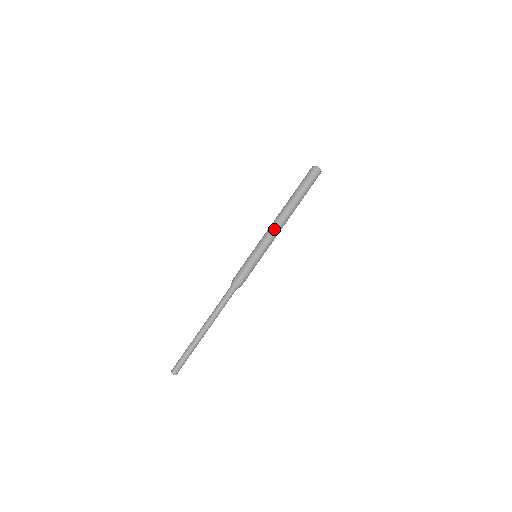
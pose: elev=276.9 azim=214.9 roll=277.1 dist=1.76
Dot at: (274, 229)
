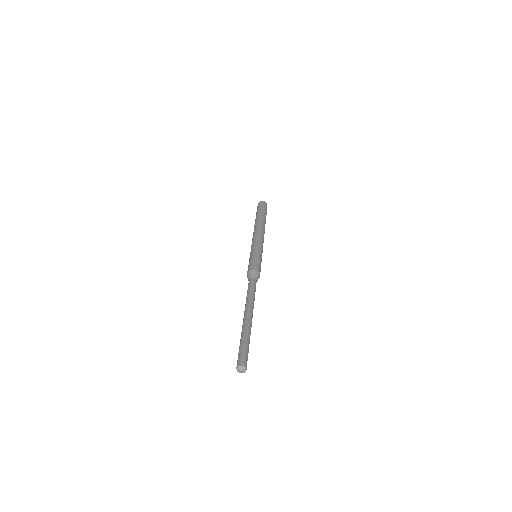
Dot at: (258, 234)
